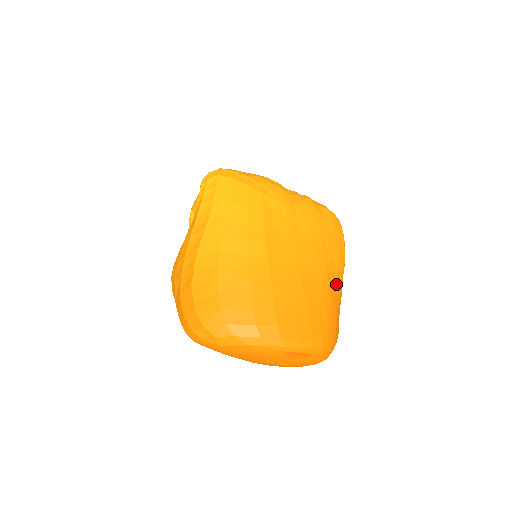
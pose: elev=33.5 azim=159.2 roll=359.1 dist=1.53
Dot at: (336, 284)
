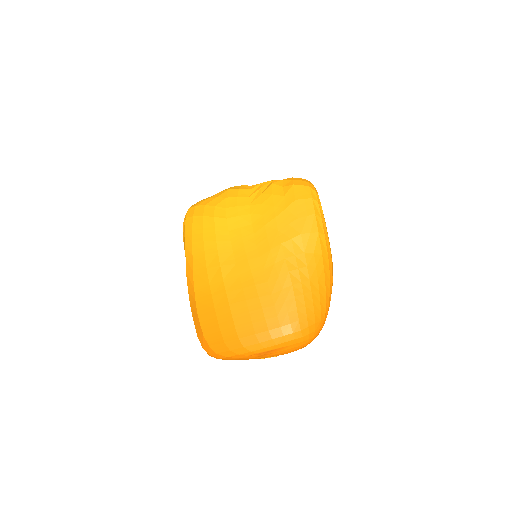
Dot at: (304, 267)
